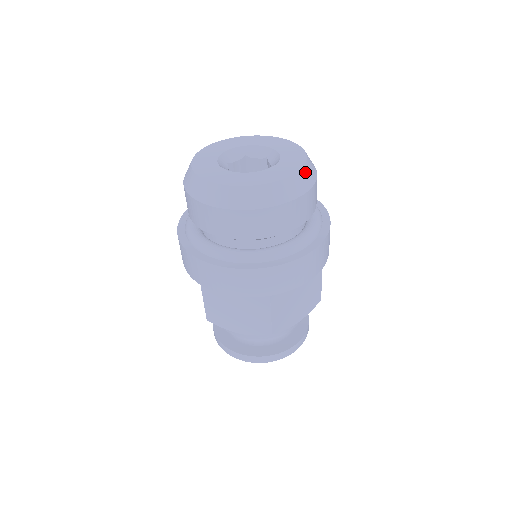
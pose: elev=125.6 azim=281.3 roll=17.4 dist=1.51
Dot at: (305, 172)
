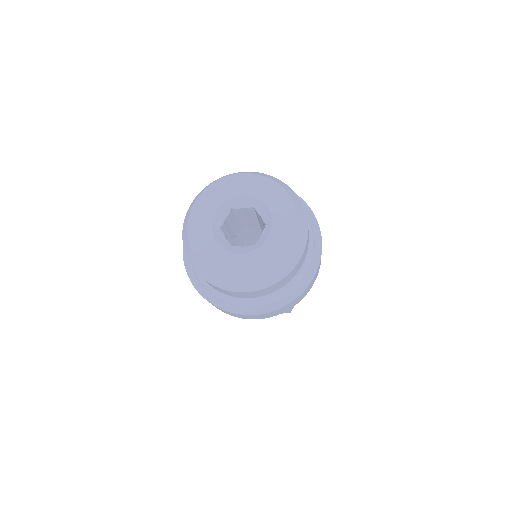
Dot at: (300, 229)
